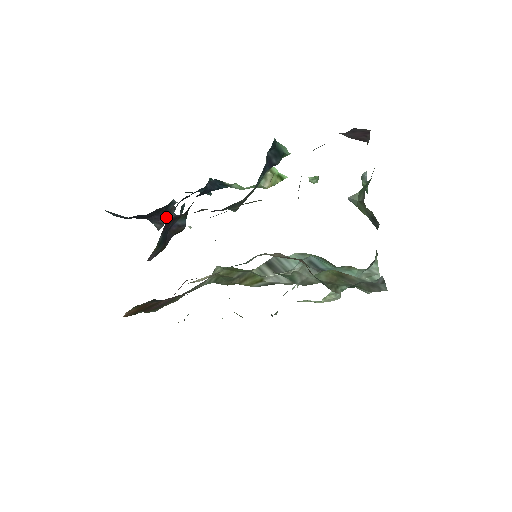
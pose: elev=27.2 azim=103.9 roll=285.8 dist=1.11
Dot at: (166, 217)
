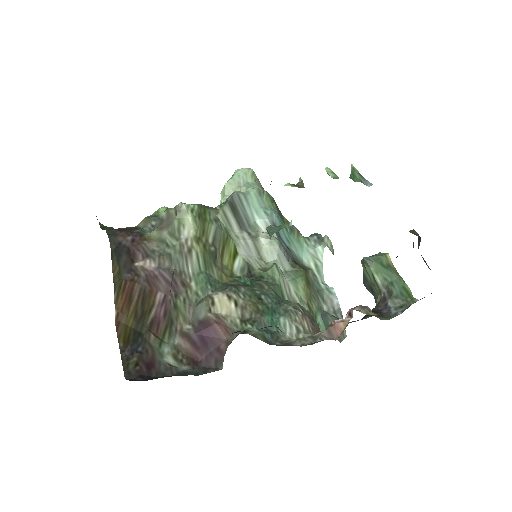
Dot at: occluded
